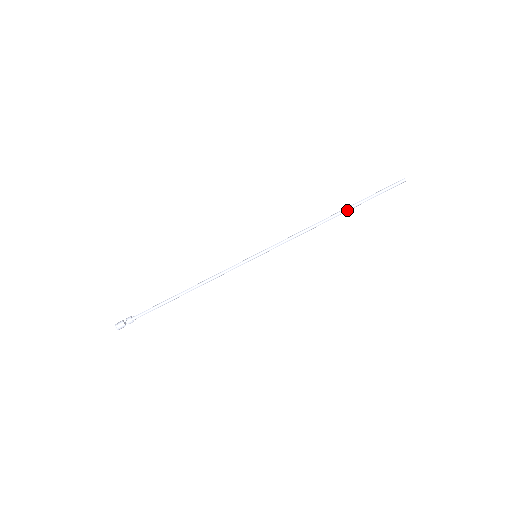
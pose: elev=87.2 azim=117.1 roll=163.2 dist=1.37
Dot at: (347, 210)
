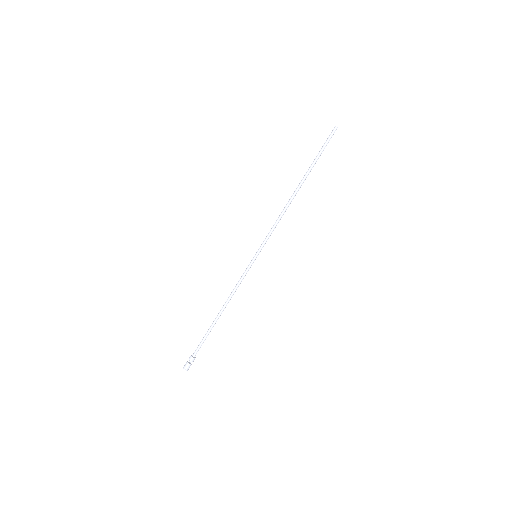
Dot at: (305, 179)
